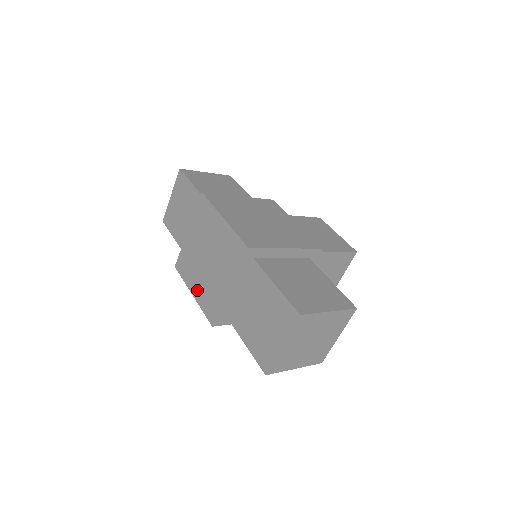
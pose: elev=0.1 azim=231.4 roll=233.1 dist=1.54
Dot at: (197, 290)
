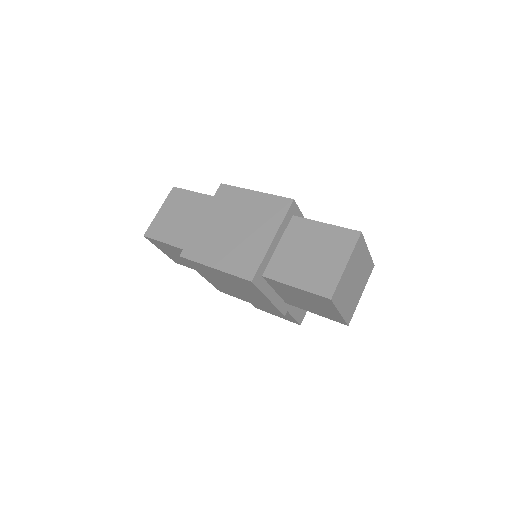
Dot at: (222, 260)
